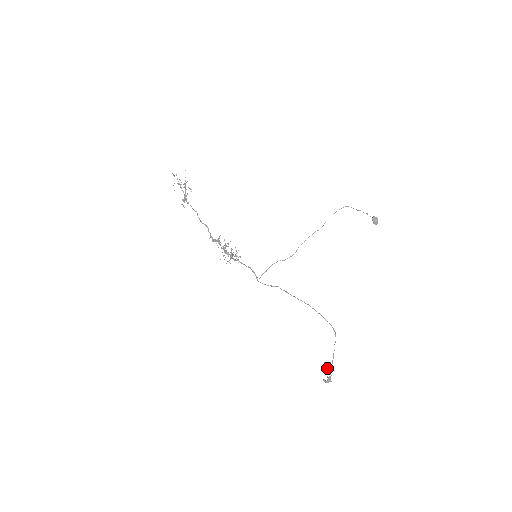
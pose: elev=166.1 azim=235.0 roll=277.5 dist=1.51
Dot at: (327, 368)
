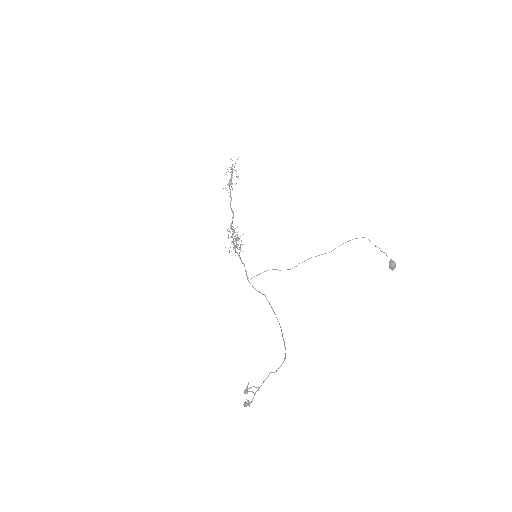
Dot at: occluded
